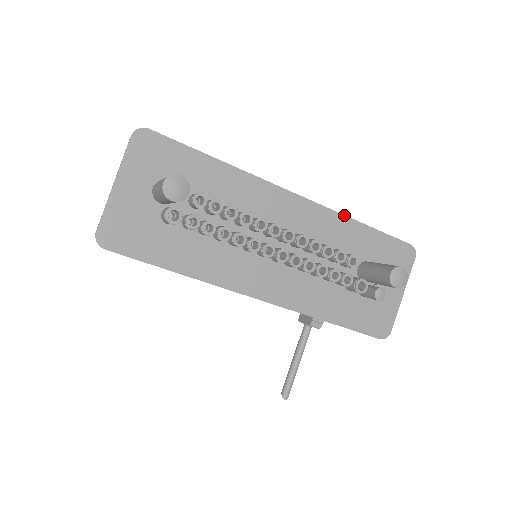
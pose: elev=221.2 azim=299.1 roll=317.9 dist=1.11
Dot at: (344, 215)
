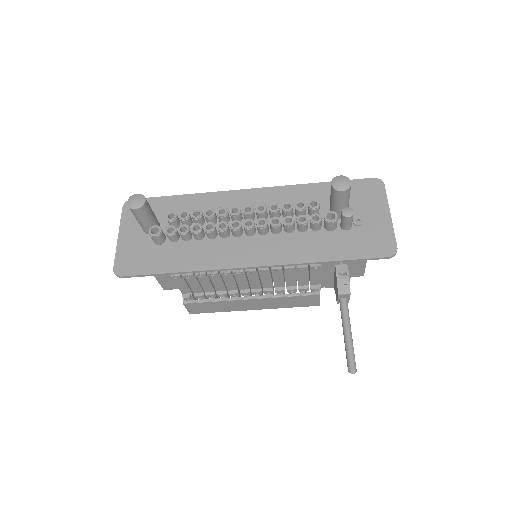
Dot at: (297, 185)
